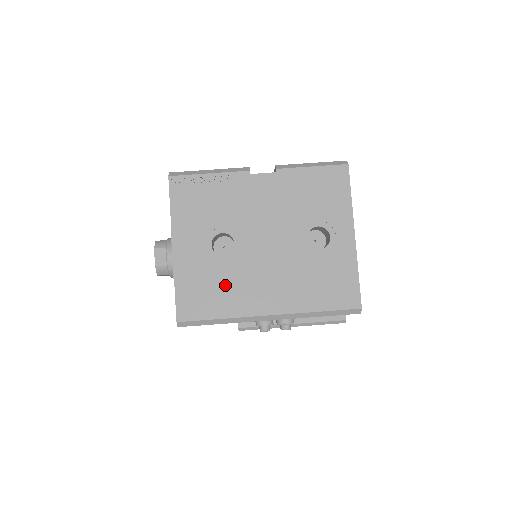
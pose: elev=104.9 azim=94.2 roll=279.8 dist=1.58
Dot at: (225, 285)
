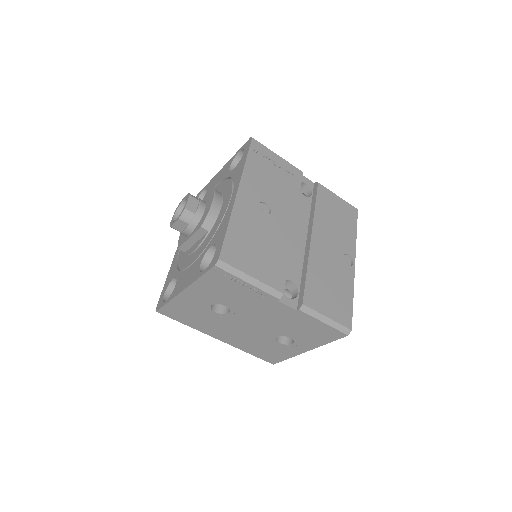
Dot at: (203, 320)
